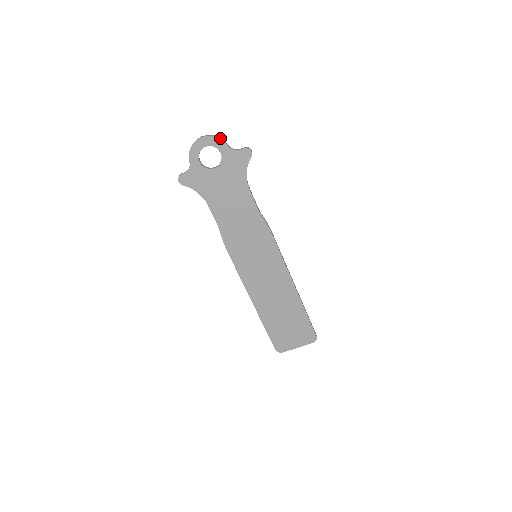
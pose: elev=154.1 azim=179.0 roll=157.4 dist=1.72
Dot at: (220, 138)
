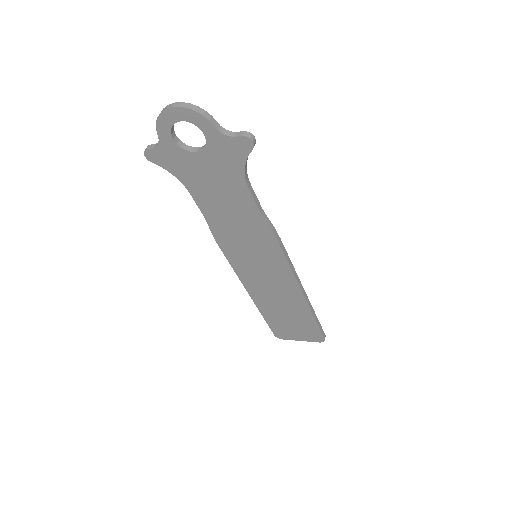
Dot at: (203, 113)
